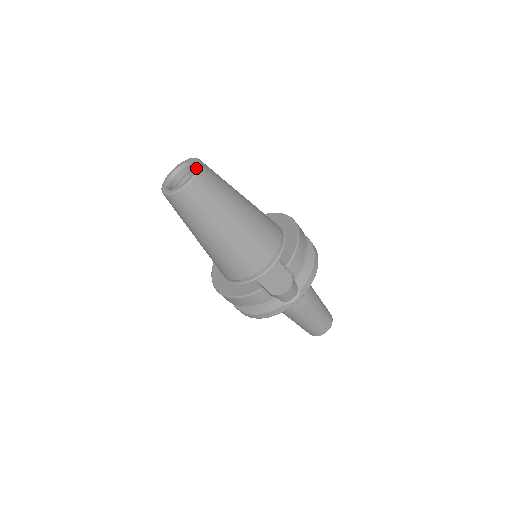
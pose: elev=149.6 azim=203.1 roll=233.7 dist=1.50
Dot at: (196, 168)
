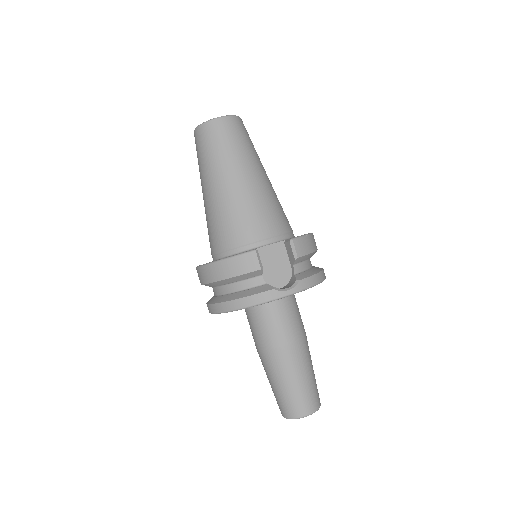
Dot at: (236, 116)
